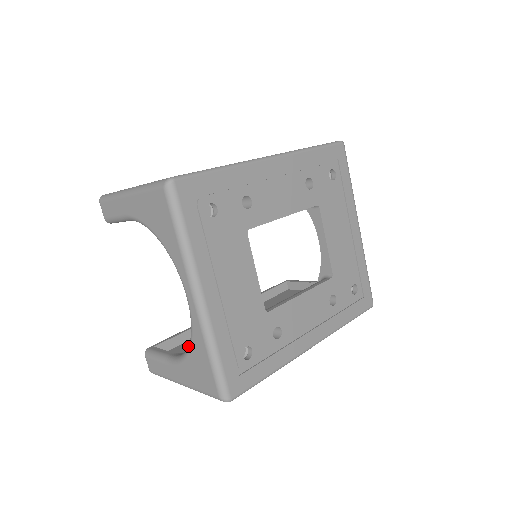
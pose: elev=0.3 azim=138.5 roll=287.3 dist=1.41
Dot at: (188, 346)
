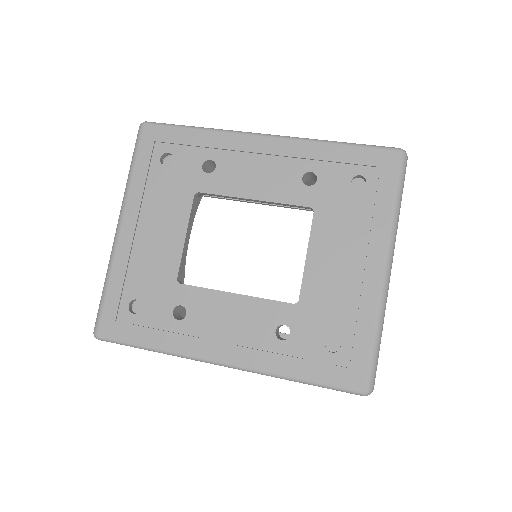
Dot at: occluded
